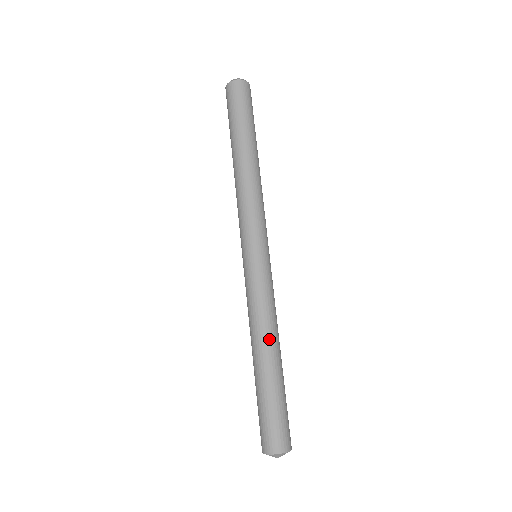
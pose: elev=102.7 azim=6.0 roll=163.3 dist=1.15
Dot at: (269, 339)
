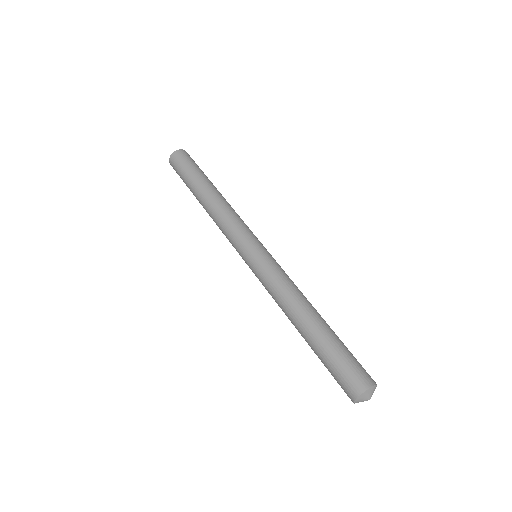
Dot at: (295, 309)
